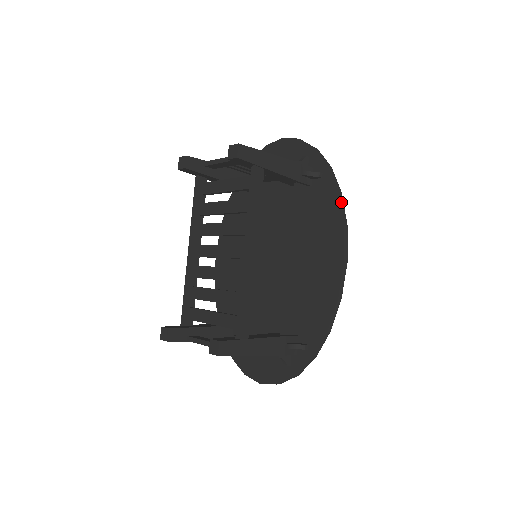
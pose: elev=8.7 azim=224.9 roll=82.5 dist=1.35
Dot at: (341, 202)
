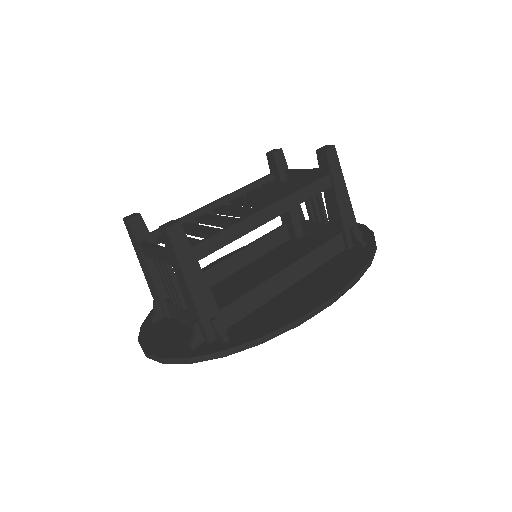
Dot at: (366, 266)
